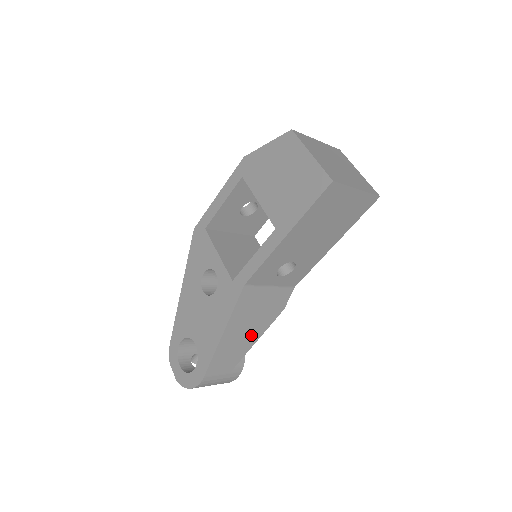
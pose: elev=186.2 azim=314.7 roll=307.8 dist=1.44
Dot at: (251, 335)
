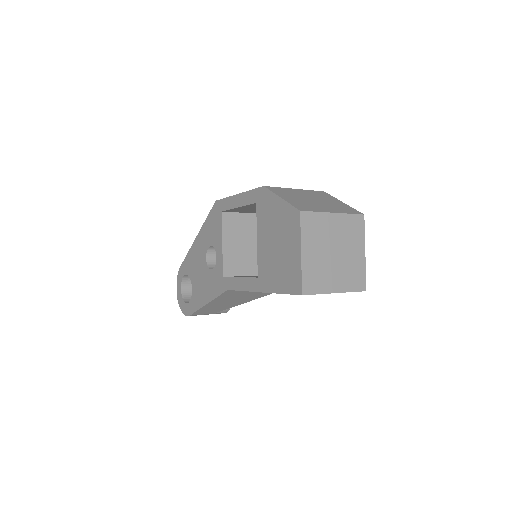
Dot at: (236, 303)
